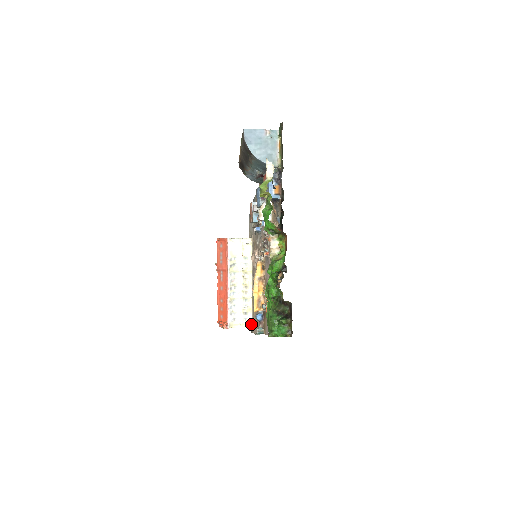
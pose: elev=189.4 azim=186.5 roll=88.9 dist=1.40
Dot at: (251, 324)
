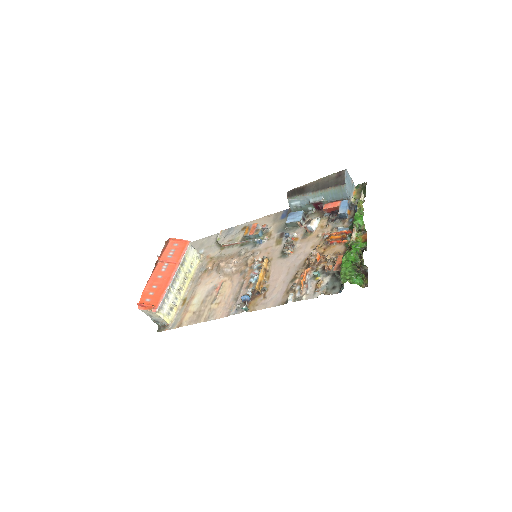
Dot at: (171, 321)
